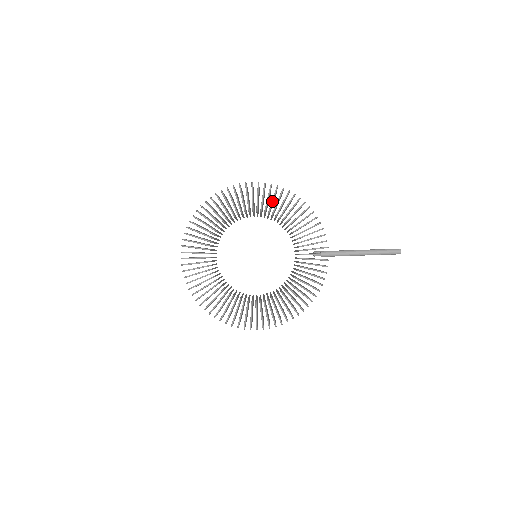
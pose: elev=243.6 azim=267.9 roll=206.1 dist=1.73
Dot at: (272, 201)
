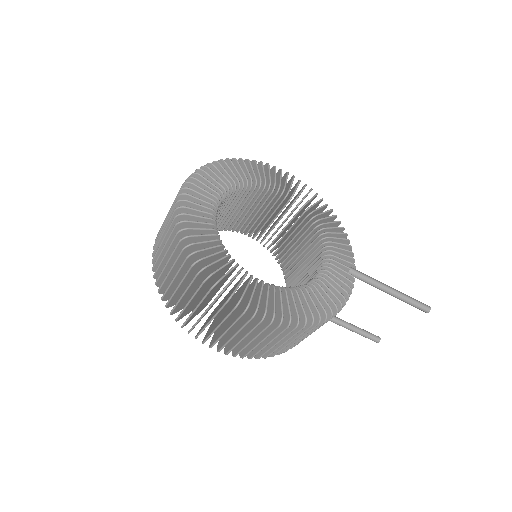
Dot at: (306, 195)
